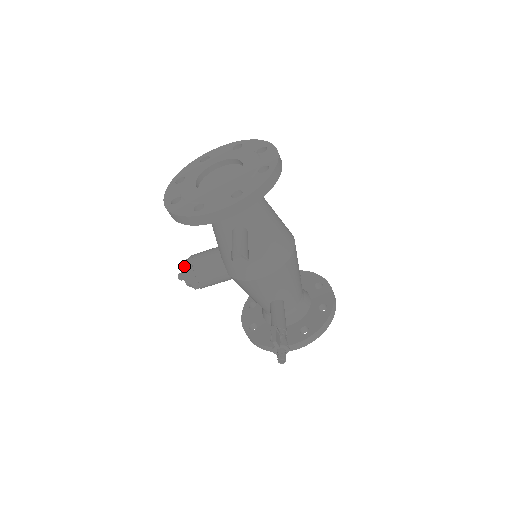
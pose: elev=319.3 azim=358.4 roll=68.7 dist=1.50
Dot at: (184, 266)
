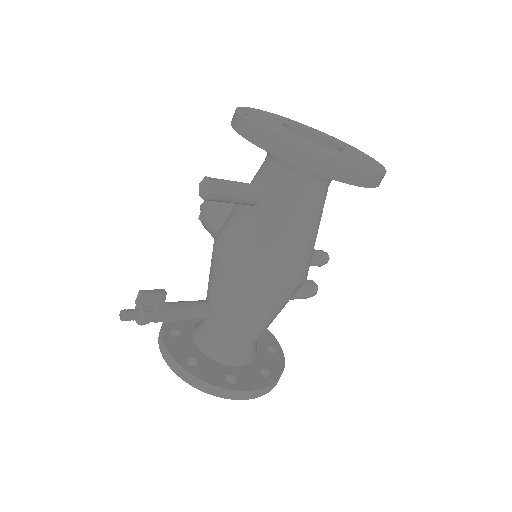
Dot at: occluded
